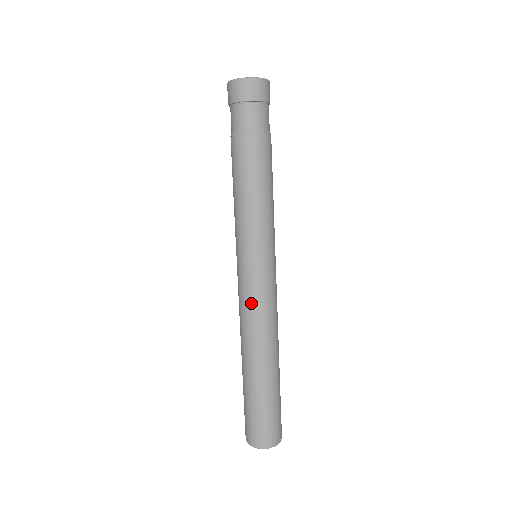
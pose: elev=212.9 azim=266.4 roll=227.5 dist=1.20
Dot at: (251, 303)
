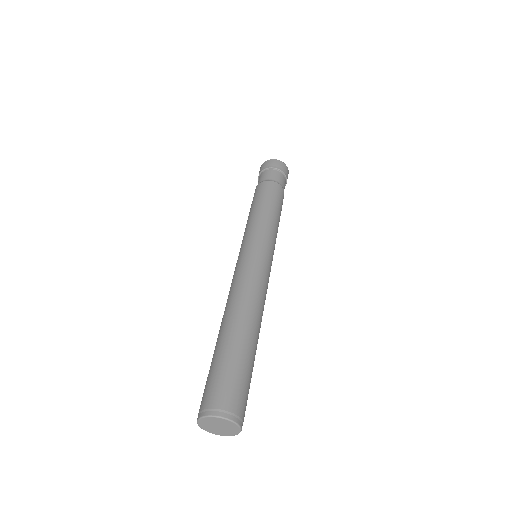
Dot at: (251, 273)
